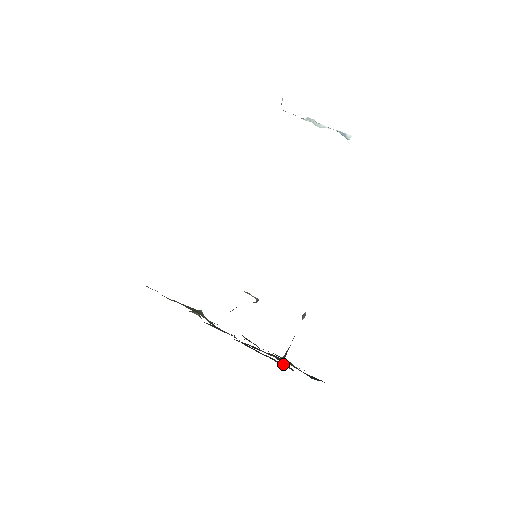
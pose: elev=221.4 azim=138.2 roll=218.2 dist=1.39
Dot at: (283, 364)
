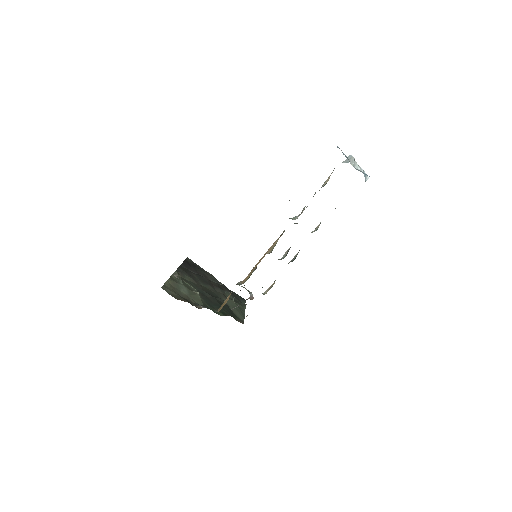
Dot at: (212, 278)
